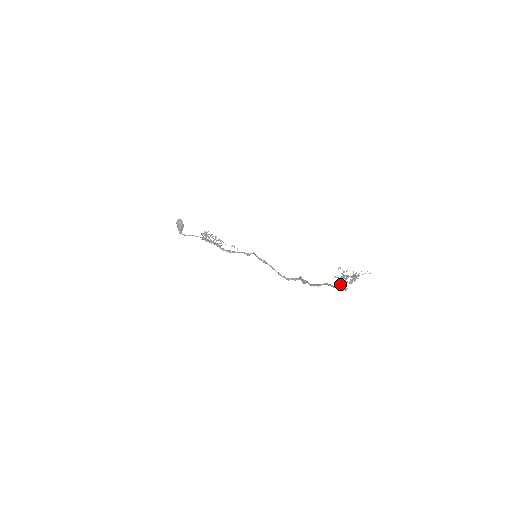
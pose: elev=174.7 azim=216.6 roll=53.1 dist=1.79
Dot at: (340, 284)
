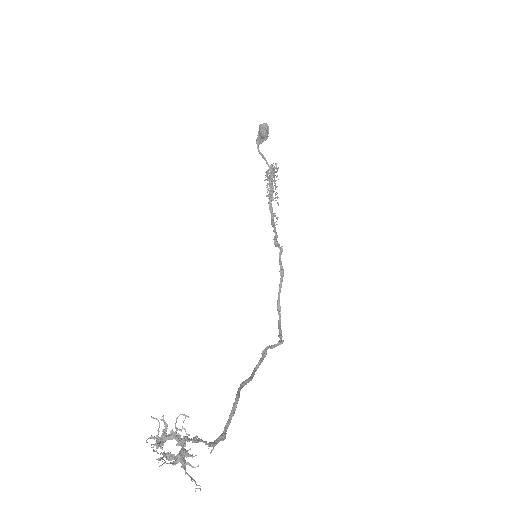
Dot at: occluded
